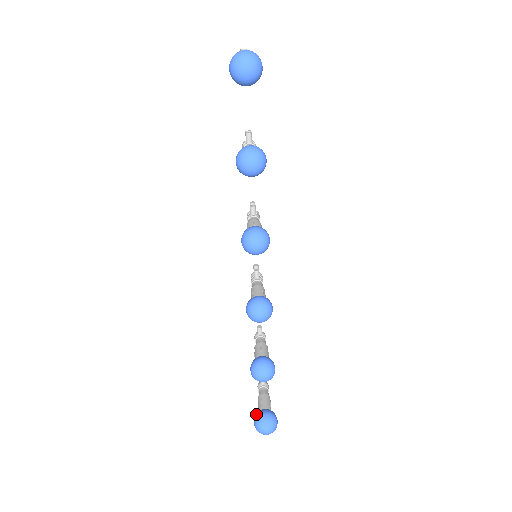
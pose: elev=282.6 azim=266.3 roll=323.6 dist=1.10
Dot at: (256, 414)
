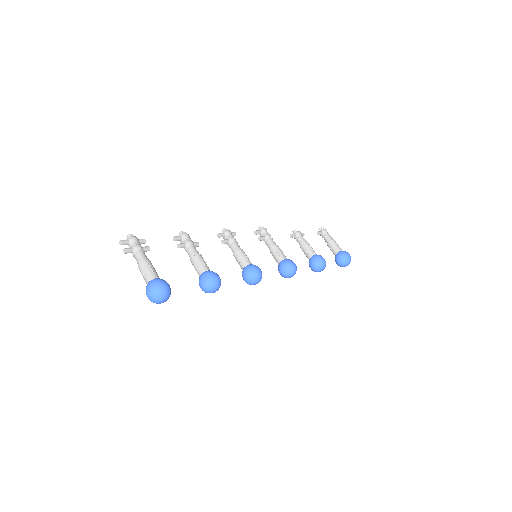
Dot at: (335, 261)
